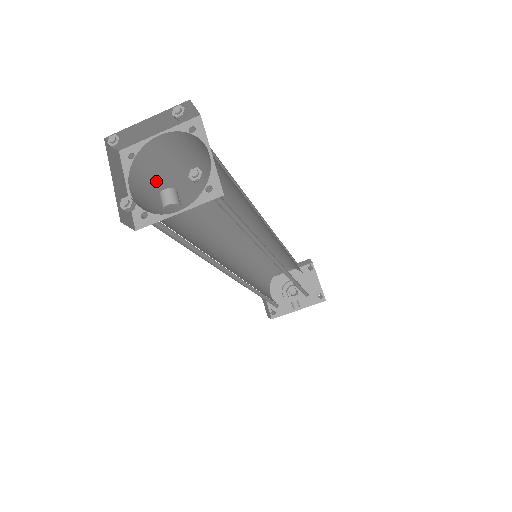
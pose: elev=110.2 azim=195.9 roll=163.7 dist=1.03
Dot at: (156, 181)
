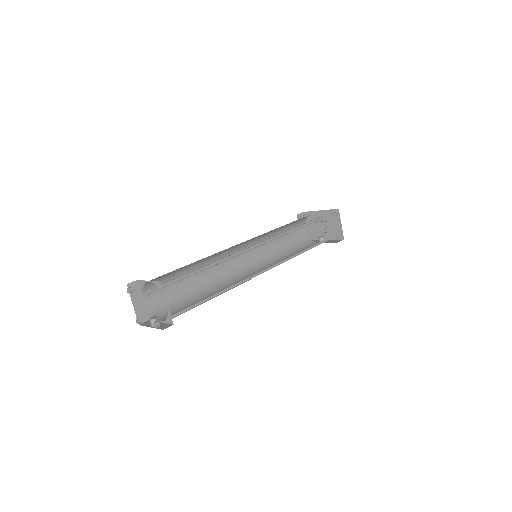
Dot at: (161, 280)
